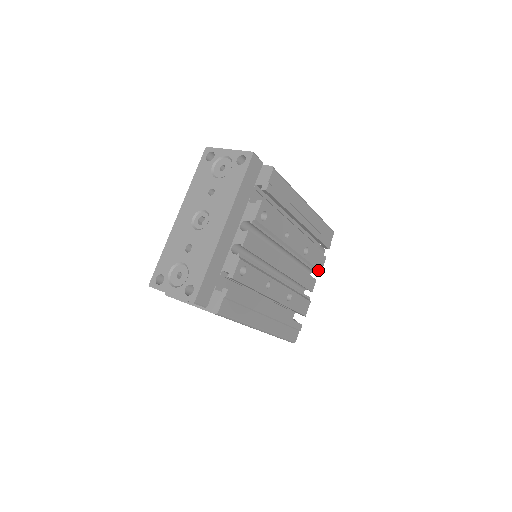
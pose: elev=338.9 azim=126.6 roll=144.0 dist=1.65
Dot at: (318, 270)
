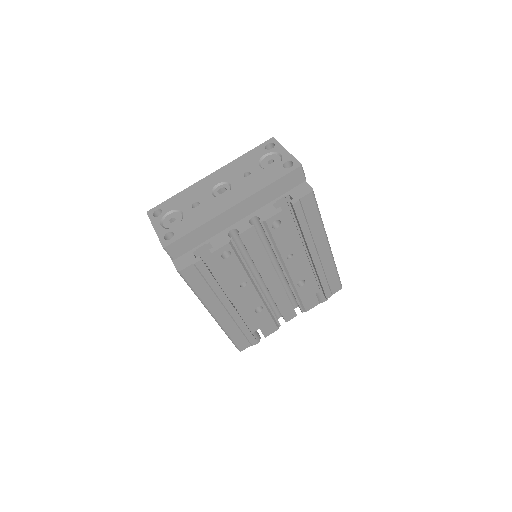
Dot at: (304, 308)
